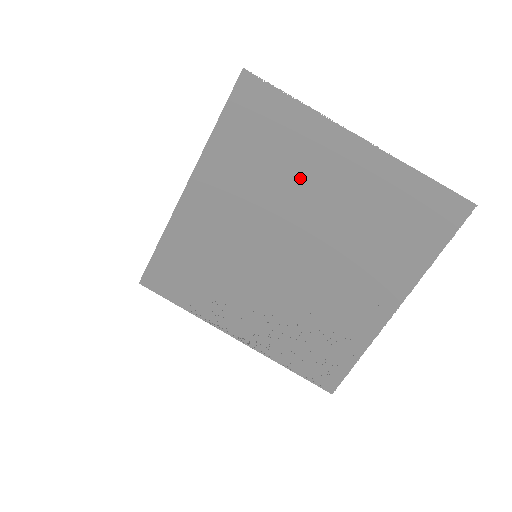
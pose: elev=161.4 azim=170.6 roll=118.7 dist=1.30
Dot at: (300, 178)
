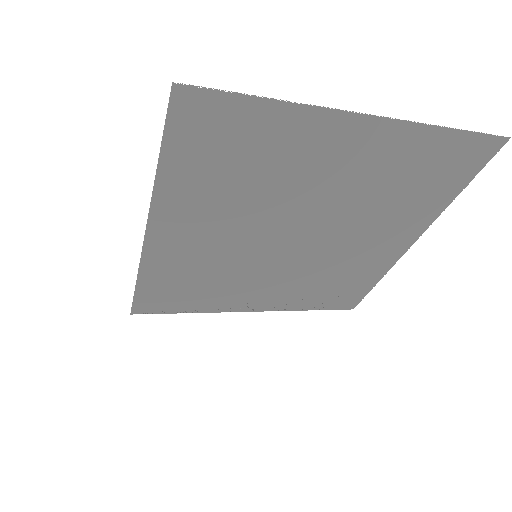
Dot at: (293, 179)
